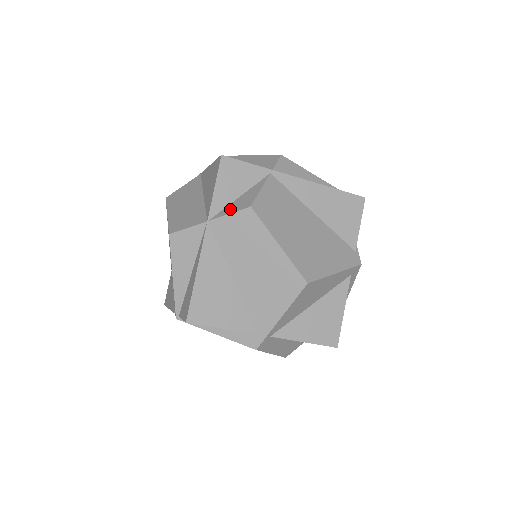
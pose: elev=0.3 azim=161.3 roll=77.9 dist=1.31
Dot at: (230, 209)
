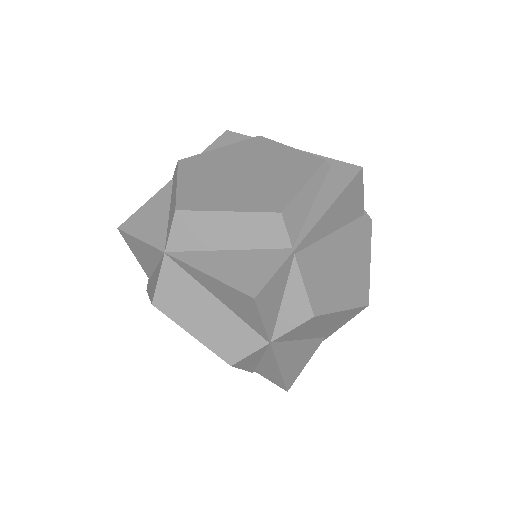
Dot at: (287, 323)
